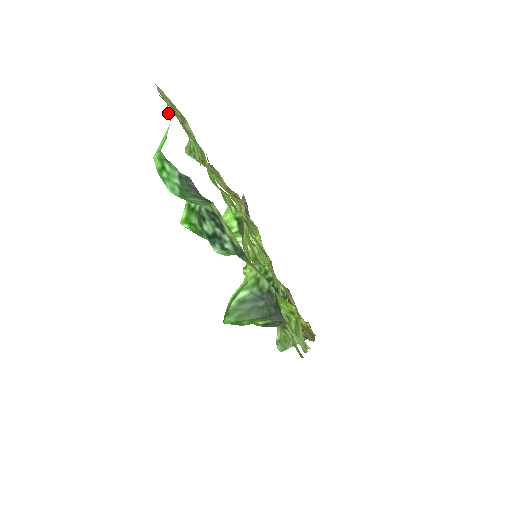
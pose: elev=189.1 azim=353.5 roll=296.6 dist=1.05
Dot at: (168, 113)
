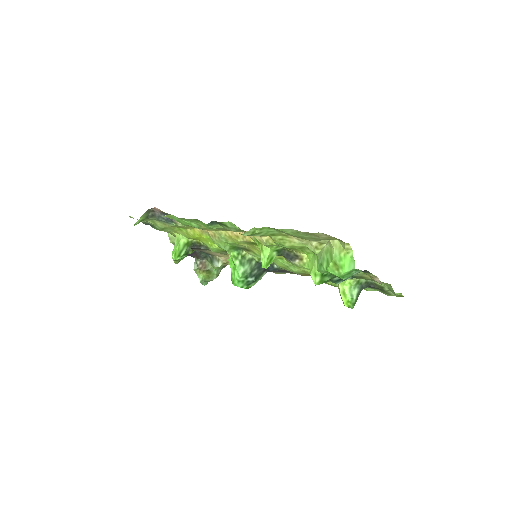
Dot at: (345, 247)
